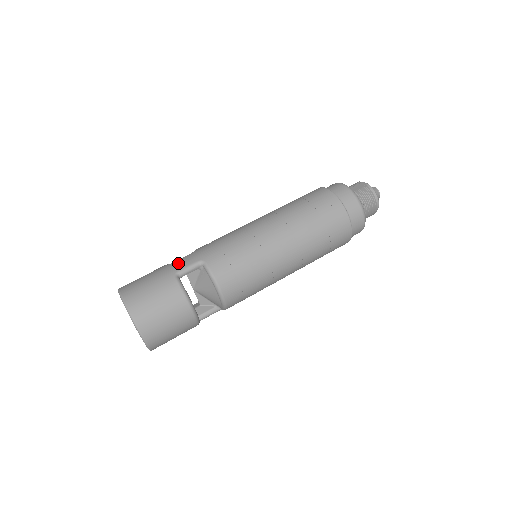
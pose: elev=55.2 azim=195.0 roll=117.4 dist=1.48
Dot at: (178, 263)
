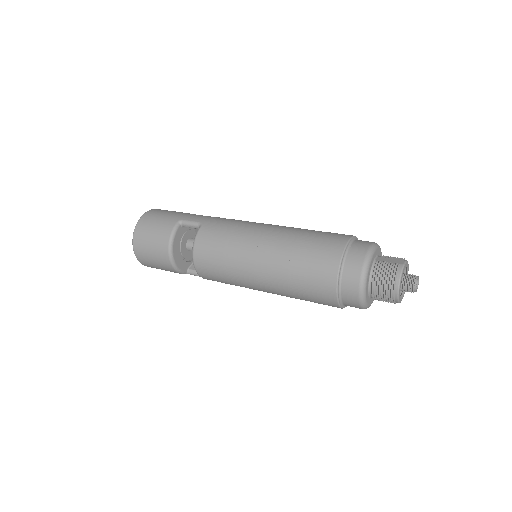
Dot at: (192, 215)
